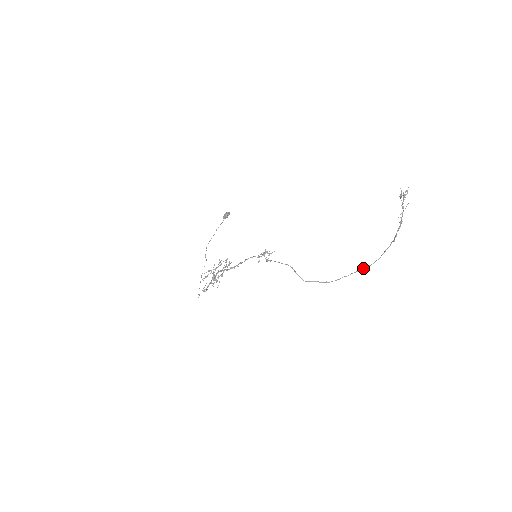
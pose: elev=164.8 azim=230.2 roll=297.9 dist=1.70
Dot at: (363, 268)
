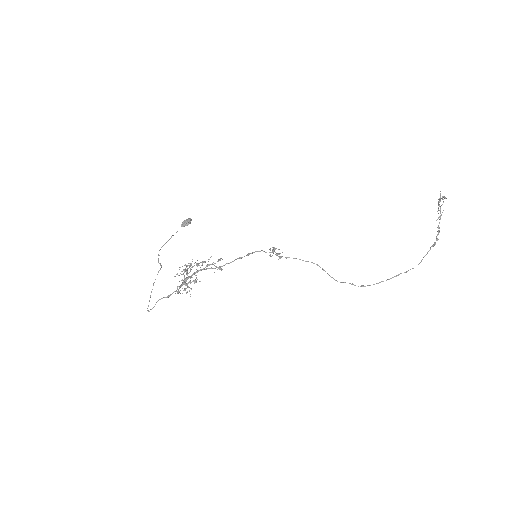
Dot at: occluded
